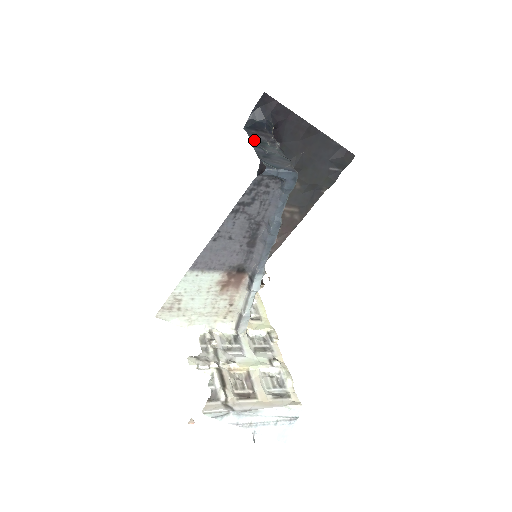
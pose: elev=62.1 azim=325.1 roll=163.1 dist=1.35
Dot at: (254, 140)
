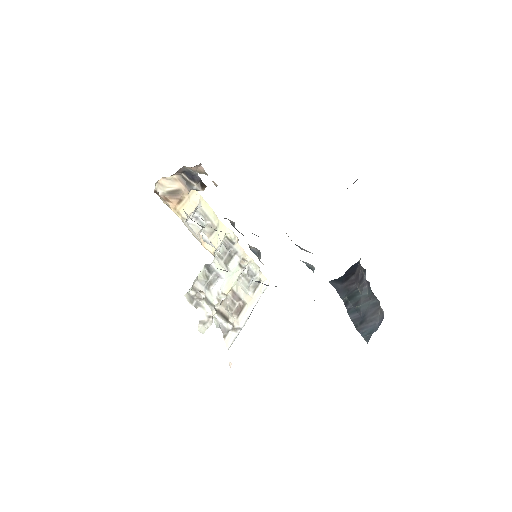
Dot at: (347, 300)
